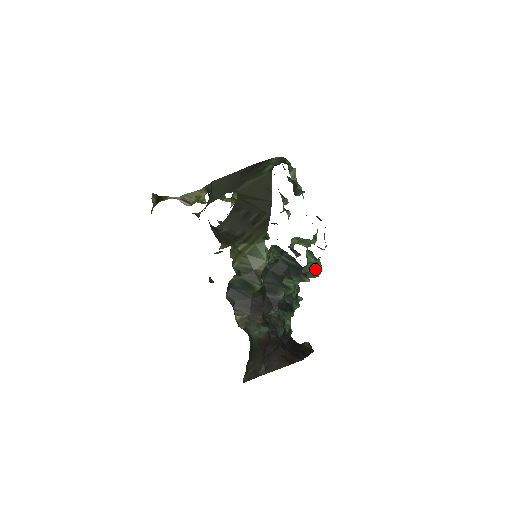
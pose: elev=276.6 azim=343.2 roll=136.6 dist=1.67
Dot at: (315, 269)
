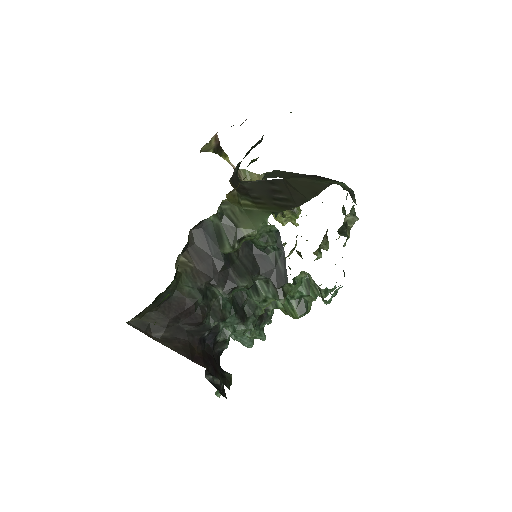
Dot at: (300, 306)
